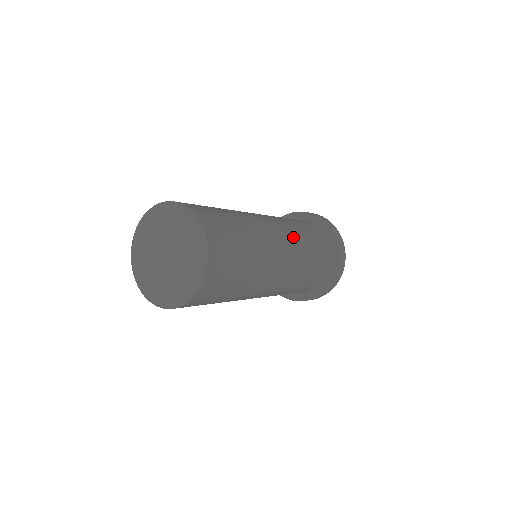
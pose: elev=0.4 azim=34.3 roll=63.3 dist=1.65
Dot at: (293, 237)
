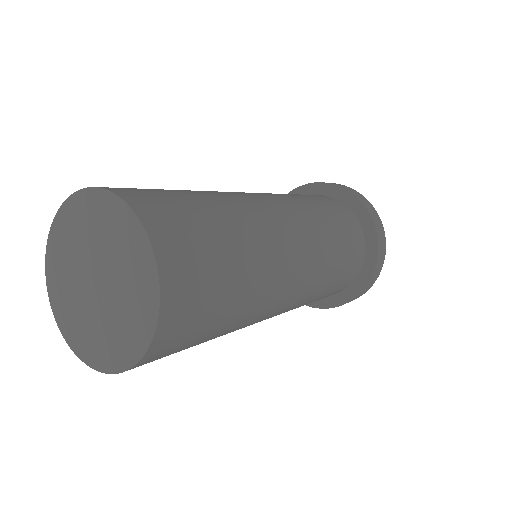
Dot at: (316, 276)
